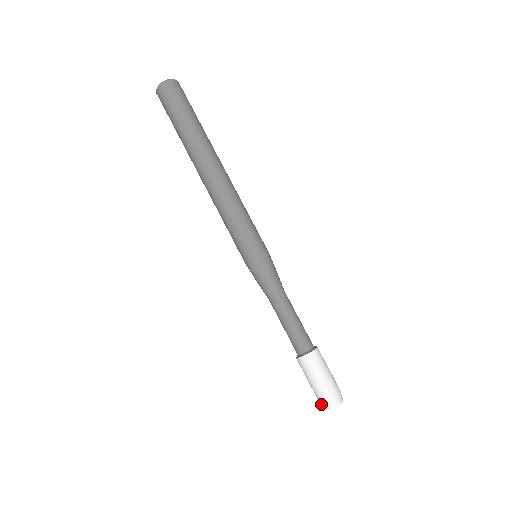
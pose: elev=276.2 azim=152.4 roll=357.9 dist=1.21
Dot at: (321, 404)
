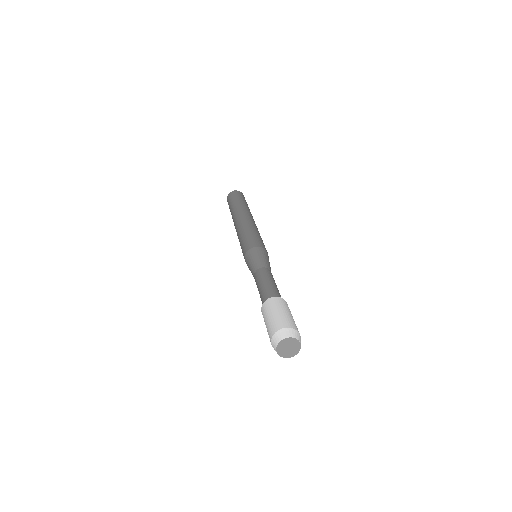
Dot at: (274, 338)
